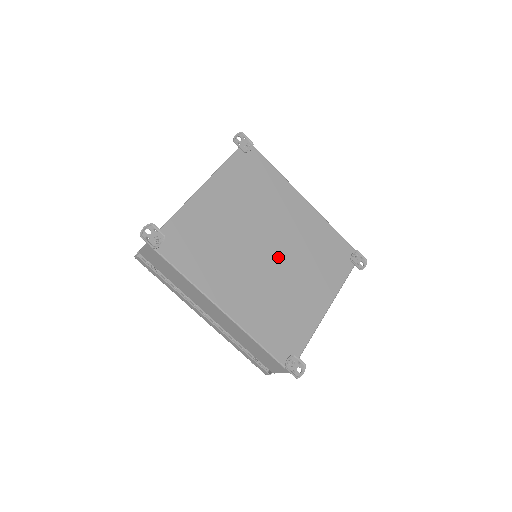
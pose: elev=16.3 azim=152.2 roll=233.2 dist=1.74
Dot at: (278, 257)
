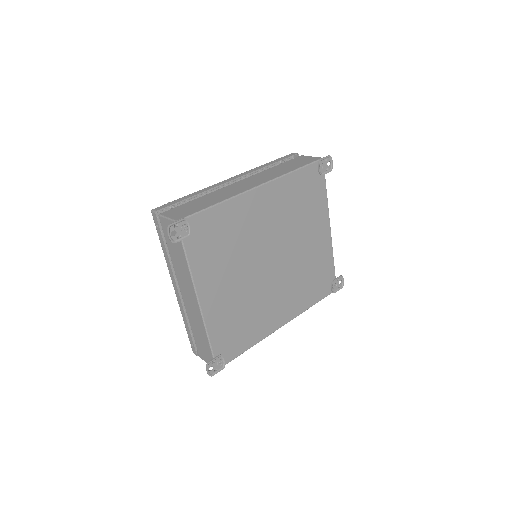
Dot at: (281, 255)
